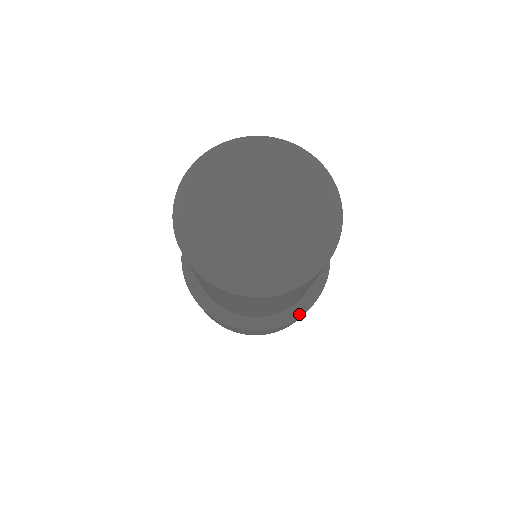
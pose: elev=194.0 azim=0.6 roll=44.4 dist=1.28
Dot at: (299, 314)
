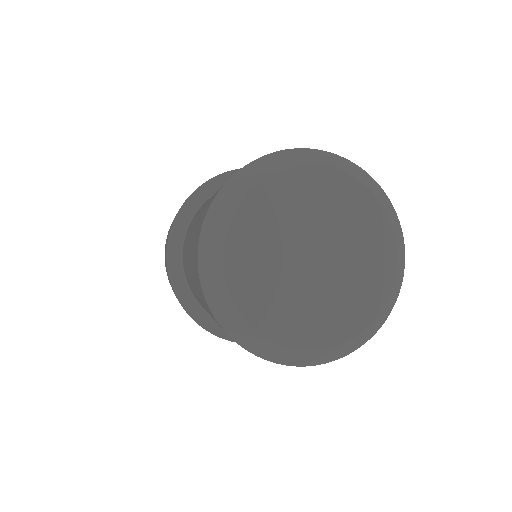
Dot at: occluded
